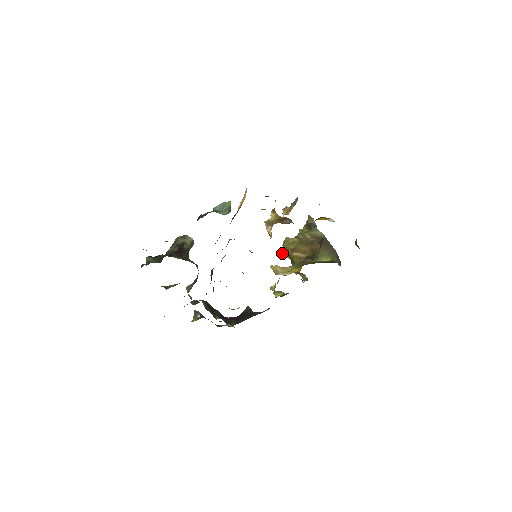
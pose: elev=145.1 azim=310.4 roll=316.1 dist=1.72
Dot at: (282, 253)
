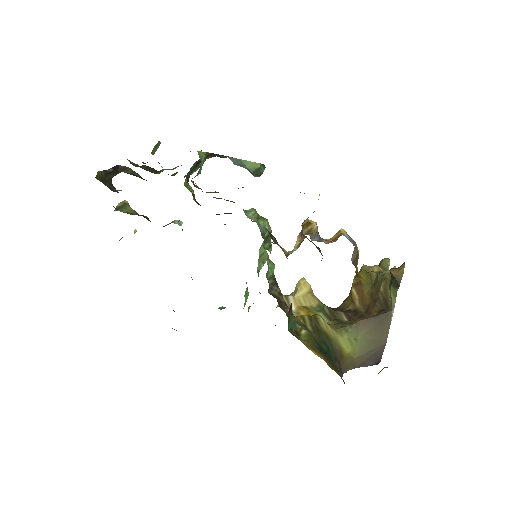
Dot at: occluded
